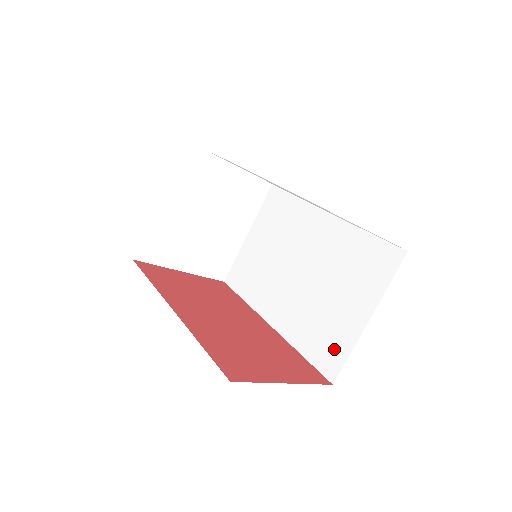
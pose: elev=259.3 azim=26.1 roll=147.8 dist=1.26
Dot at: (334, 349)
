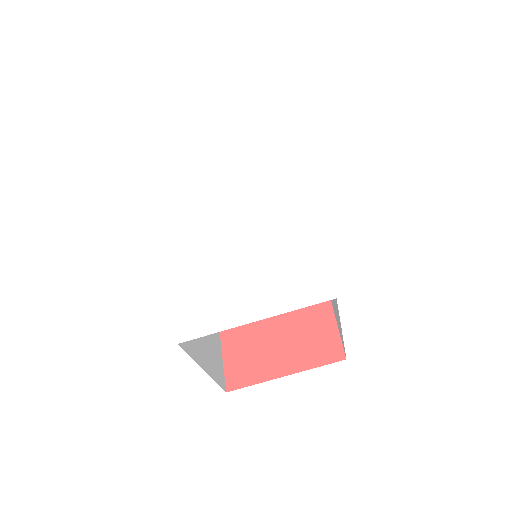
Dot at: (340, 333)
